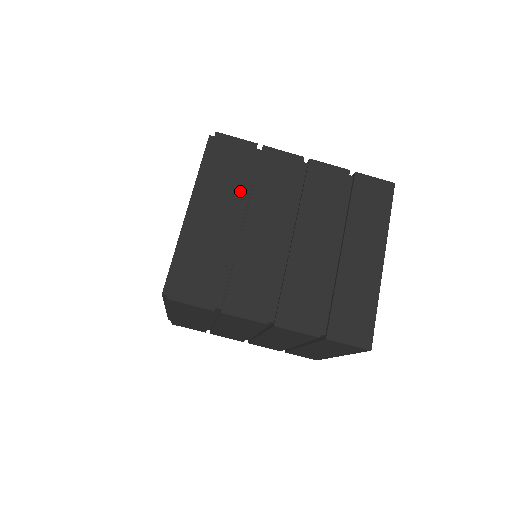
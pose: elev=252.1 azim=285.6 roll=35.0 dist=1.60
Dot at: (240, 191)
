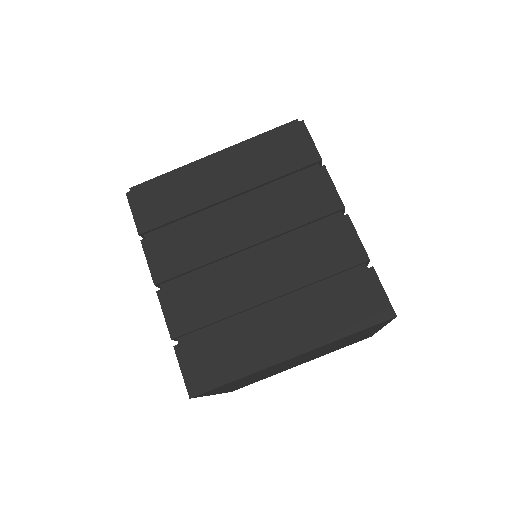
Dot at: (261, 179)
